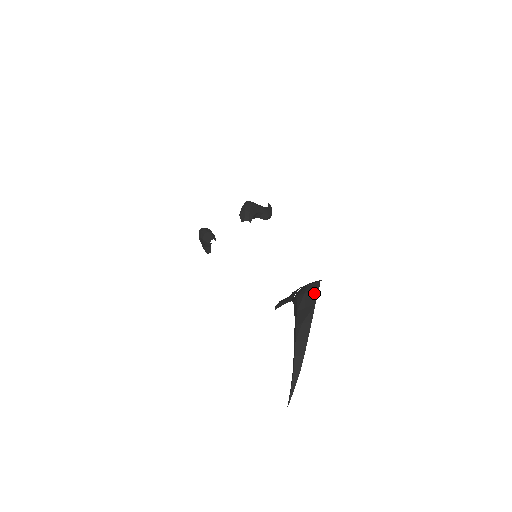
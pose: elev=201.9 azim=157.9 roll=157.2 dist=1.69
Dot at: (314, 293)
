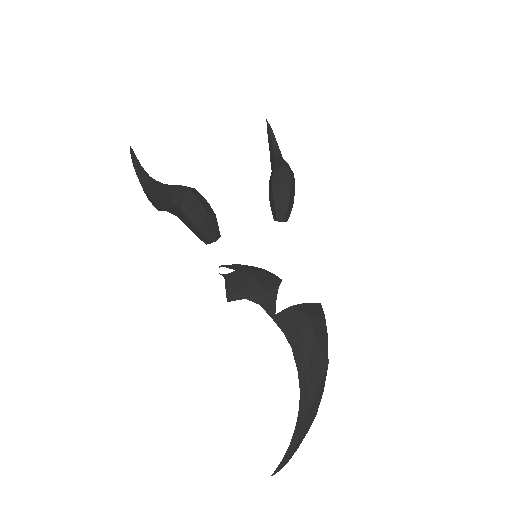
Dot at: (325, 342)
